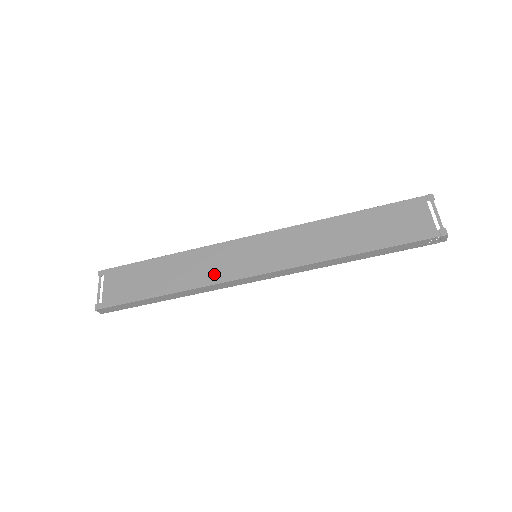
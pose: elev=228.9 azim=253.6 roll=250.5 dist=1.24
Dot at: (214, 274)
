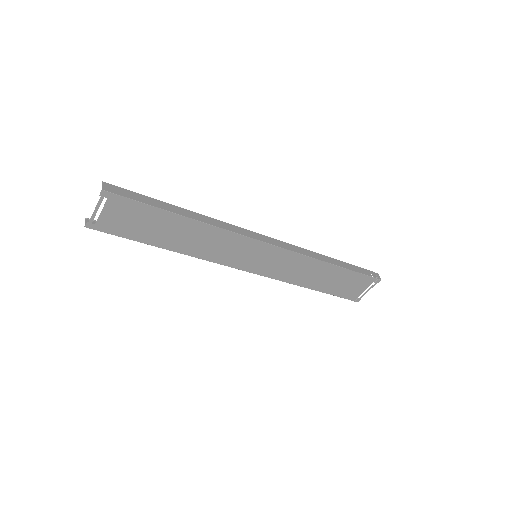
Dot at: (216, 255)
